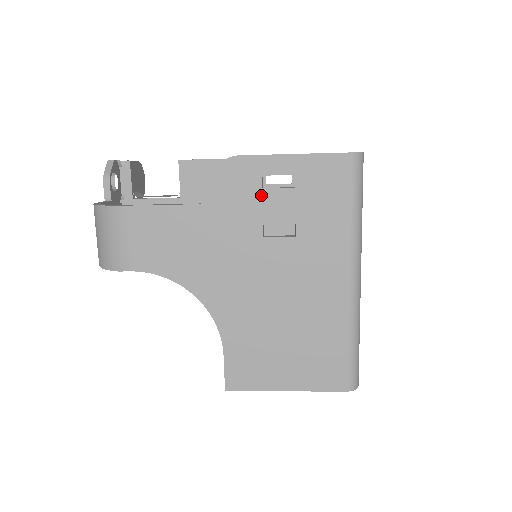
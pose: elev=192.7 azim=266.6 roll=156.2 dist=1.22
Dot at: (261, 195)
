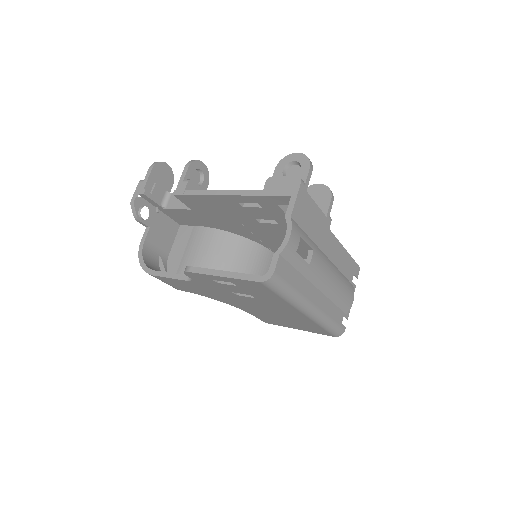
Dot at: (219, 285)
